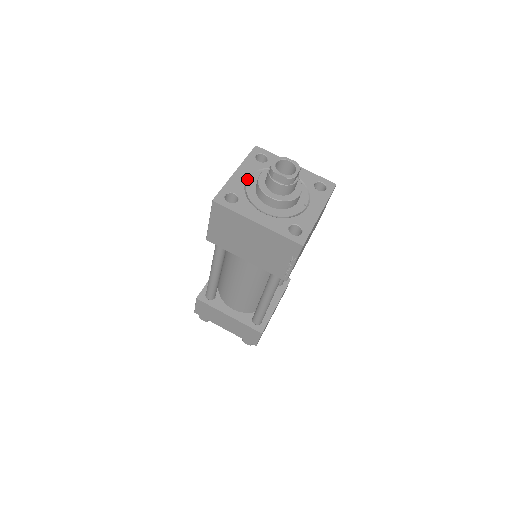
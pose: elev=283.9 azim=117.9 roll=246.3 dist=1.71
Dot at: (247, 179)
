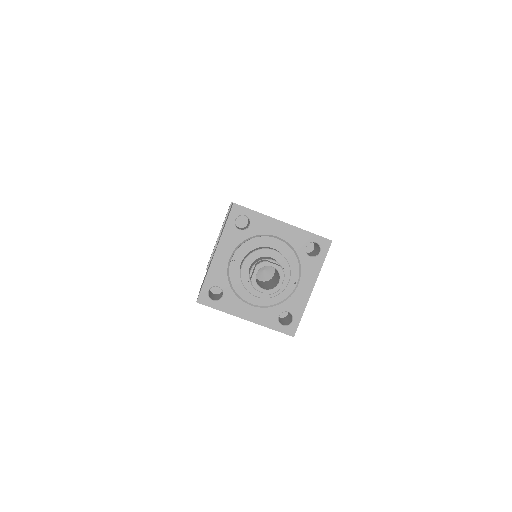
Dot at: (229, 261)
